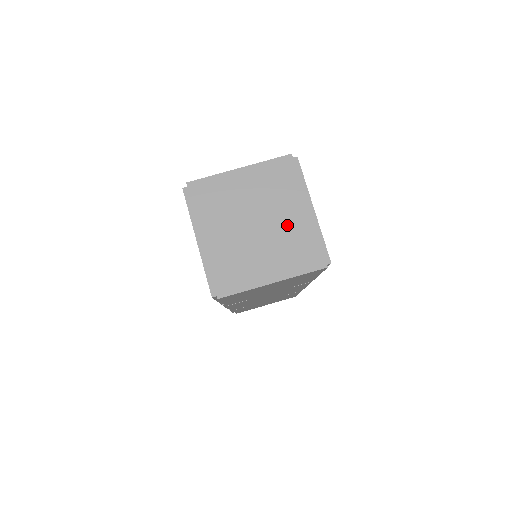
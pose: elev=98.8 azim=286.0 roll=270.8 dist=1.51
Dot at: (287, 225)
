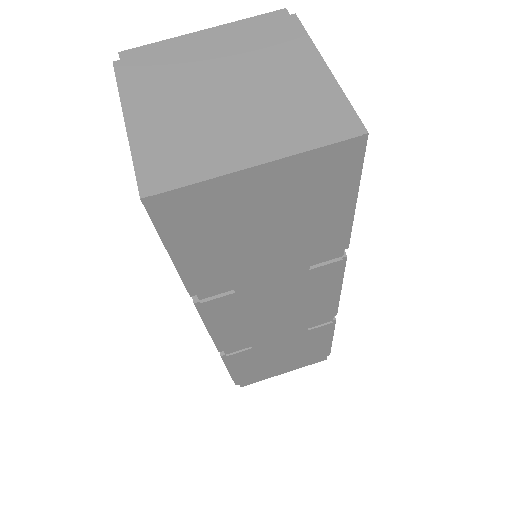
Dot at: (282, 86)
